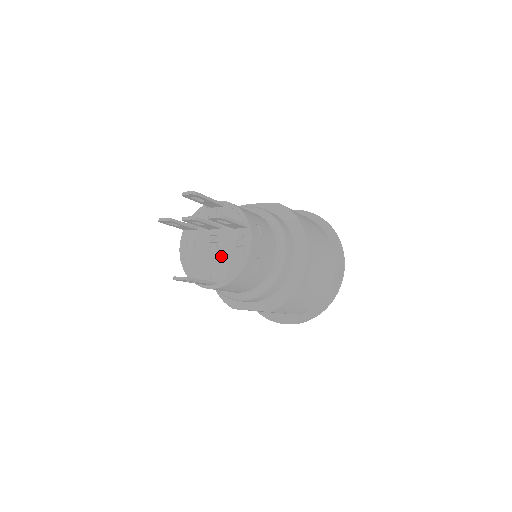
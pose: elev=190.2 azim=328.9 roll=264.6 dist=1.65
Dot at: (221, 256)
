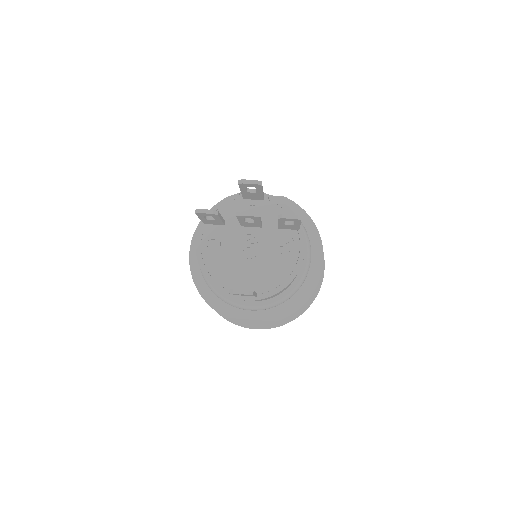
Dot at: (262, 261)
